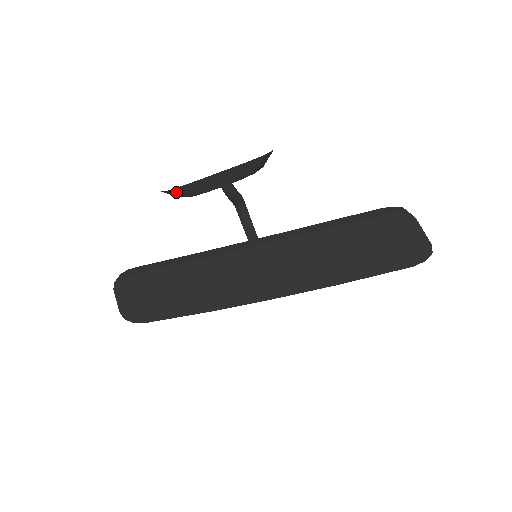
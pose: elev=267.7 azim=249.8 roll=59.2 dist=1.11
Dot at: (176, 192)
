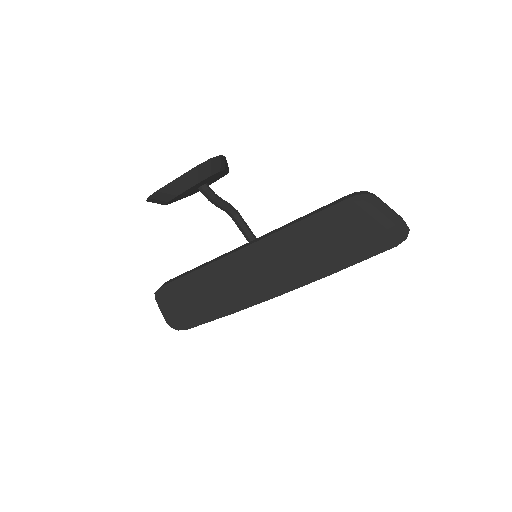
Dot at: (154, 199)
